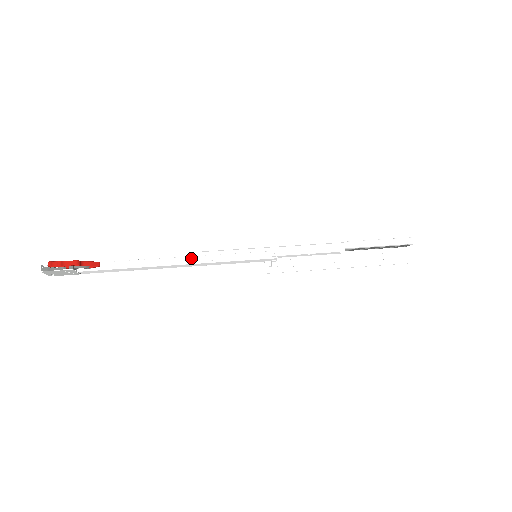
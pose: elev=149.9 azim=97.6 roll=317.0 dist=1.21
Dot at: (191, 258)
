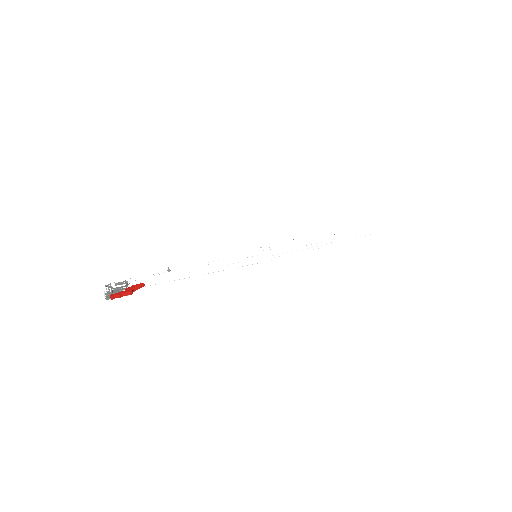
Dot at: (210, 270)
